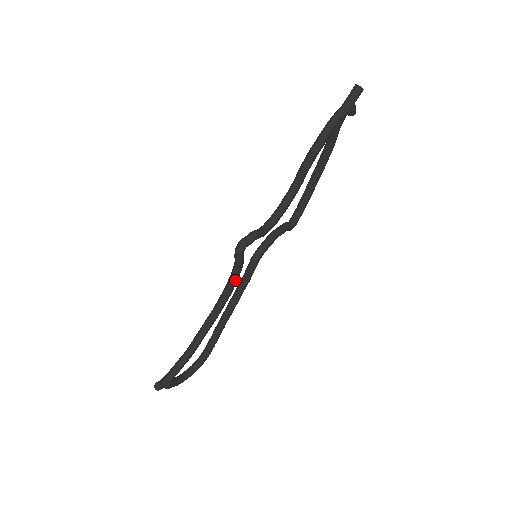
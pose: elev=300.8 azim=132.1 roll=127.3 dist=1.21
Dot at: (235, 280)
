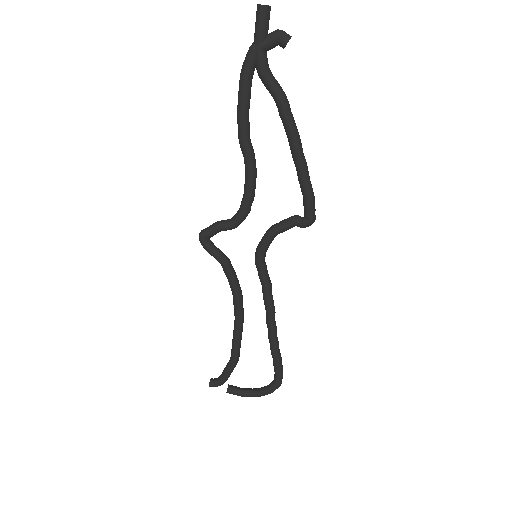
Dot at: (229, 280)
